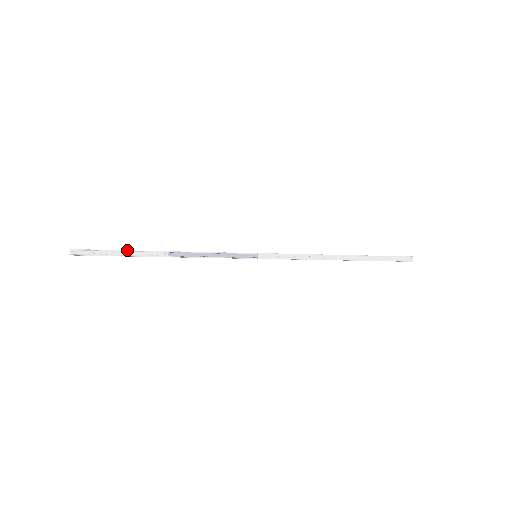
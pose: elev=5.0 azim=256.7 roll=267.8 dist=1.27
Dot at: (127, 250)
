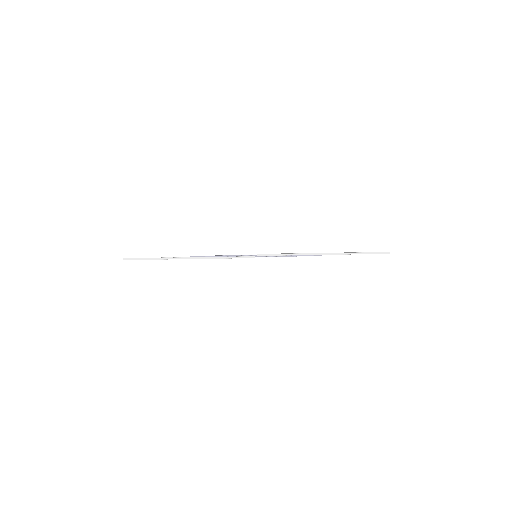
Dot at: (162, 258)
